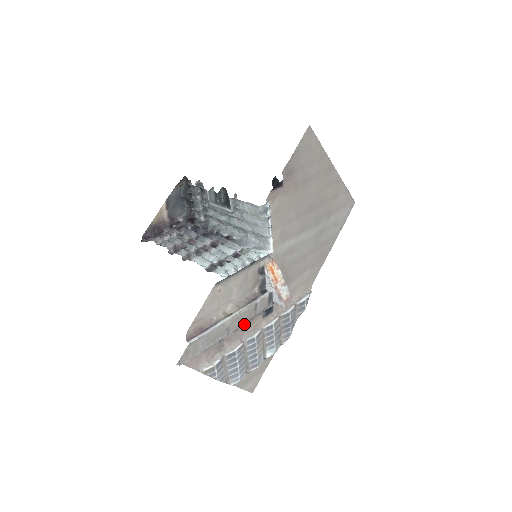
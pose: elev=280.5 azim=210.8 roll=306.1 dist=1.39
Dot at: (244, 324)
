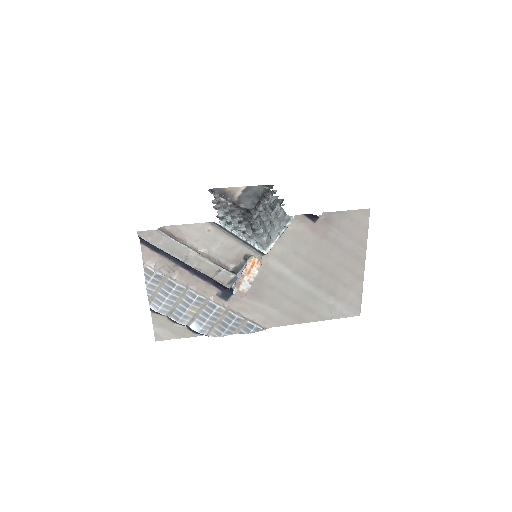
Dot at: (201, 279)
